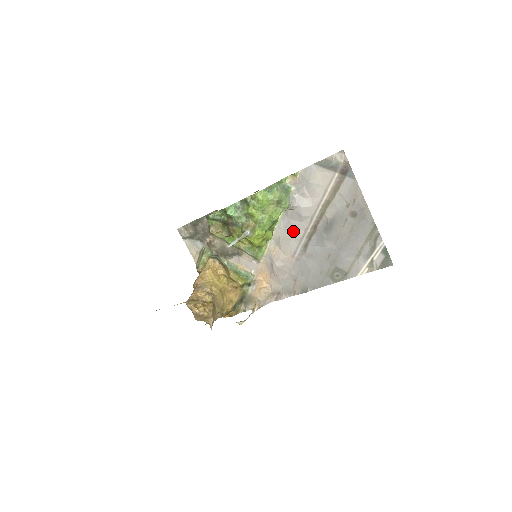
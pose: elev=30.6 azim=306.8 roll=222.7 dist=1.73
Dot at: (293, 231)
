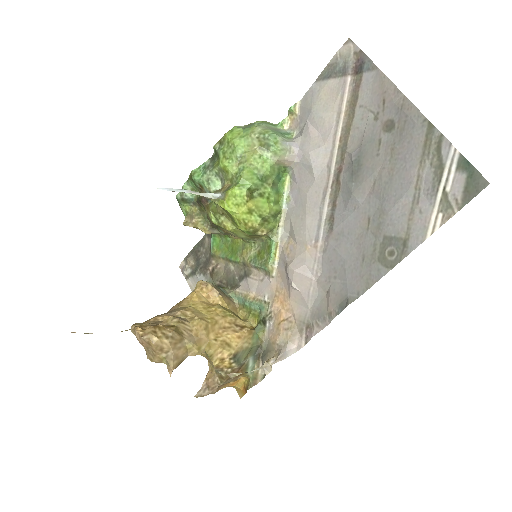
Dot at: (306, 201)
